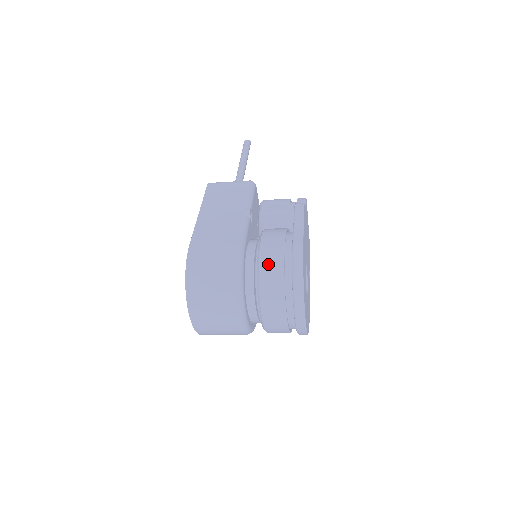
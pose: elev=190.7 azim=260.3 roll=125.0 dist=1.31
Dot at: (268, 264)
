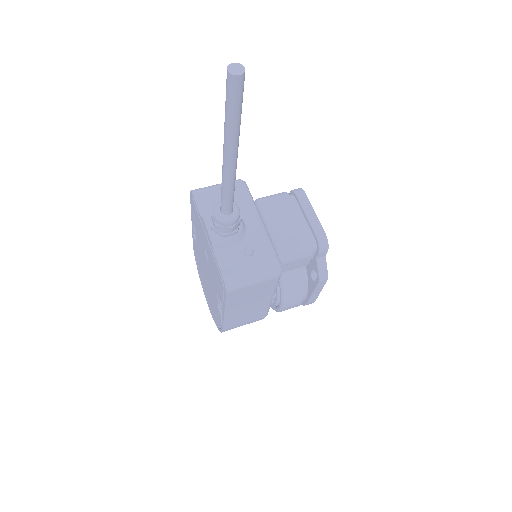
Dot at: occluded
